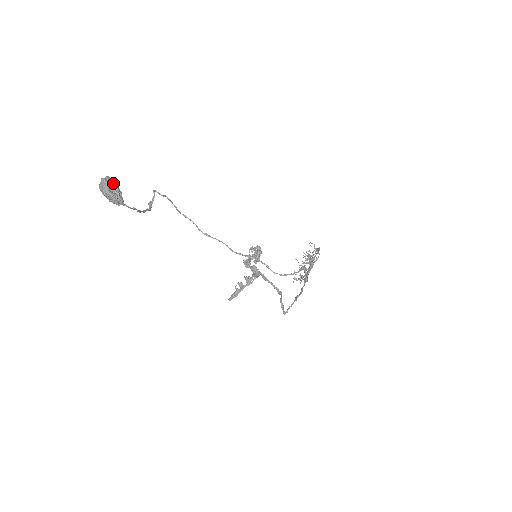
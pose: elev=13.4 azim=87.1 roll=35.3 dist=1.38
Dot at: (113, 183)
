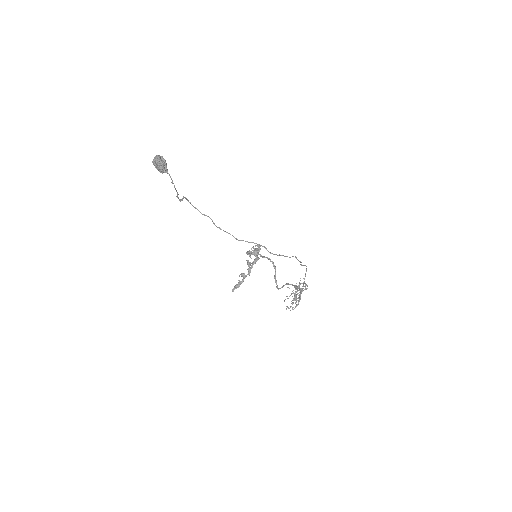
Dot at: (163, 158)
